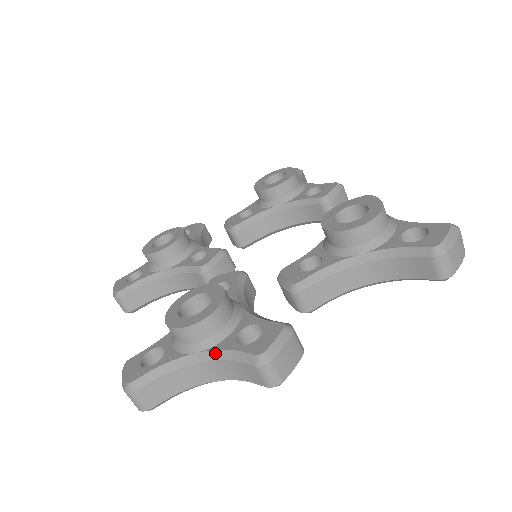
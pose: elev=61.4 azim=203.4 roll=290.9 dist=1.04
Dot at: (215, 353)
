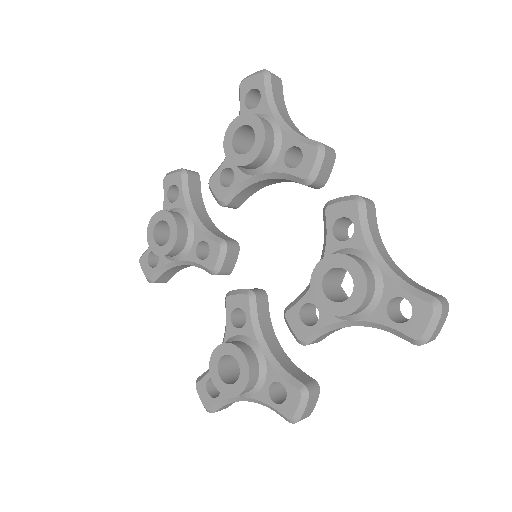
Dot at: (257, 401)
